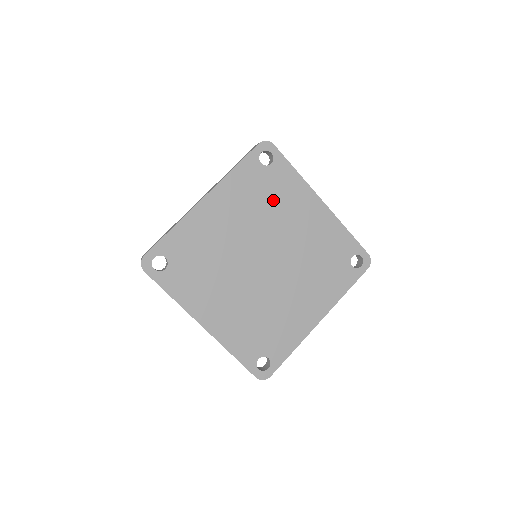
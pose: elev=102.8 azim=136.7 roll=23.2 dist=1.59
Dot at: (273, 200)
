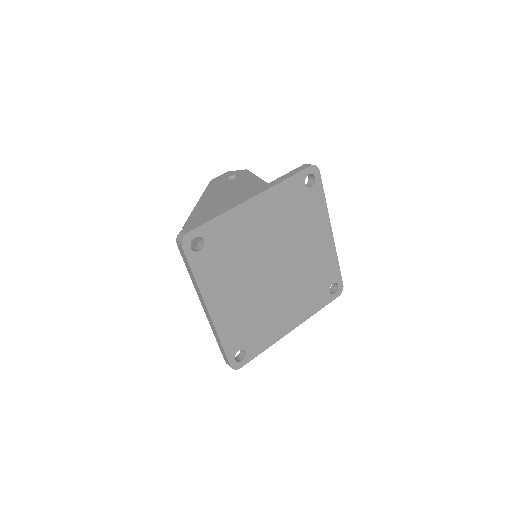
Dot at: (301, 218)
